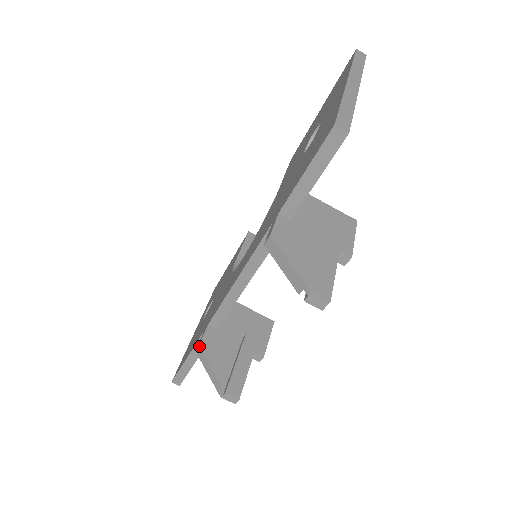
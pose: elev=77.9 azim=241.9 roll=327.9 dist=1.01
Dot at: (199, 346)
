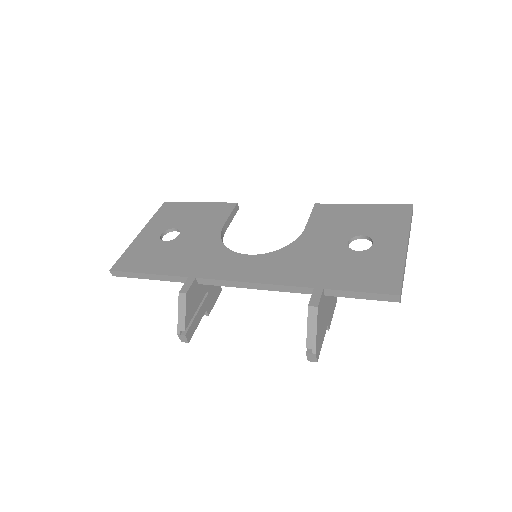
Dot at: (186, 294)
